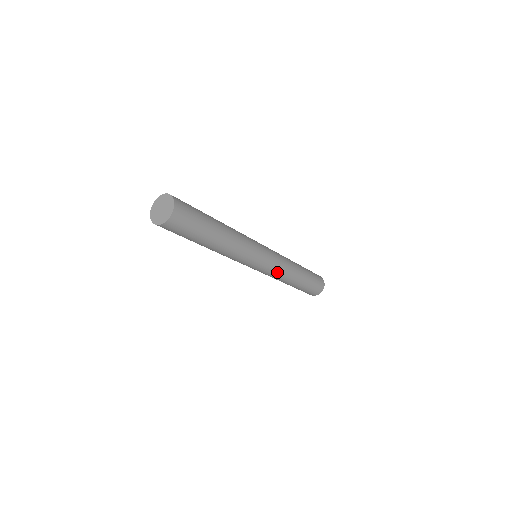
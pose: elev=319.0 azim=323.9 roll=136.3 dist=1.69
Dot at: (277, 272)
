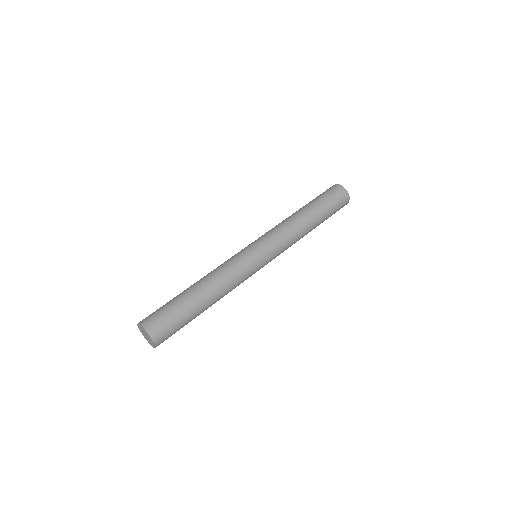
Dot at: occluded
